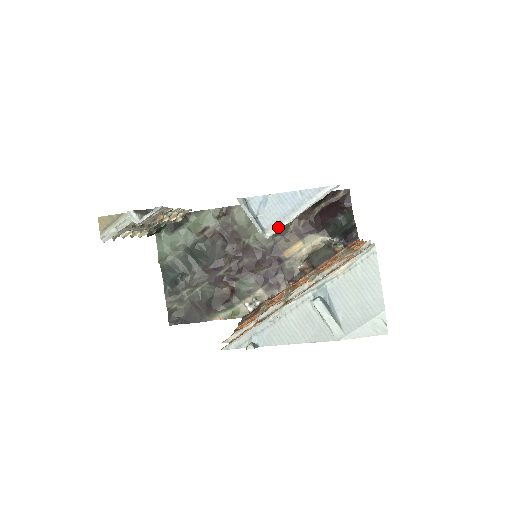
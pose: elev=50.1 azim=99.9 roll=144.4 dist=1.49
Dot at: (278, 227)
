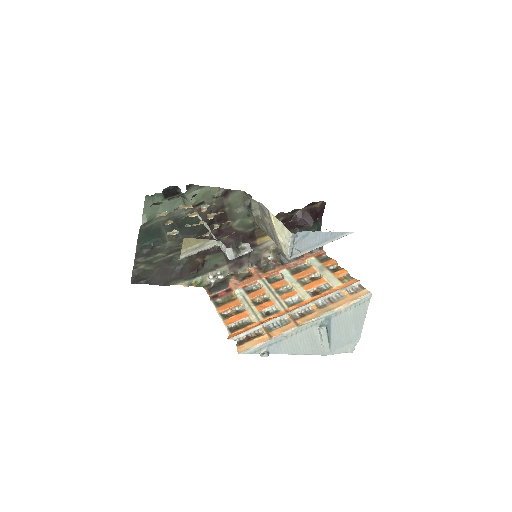
Dot at: (301, 253)
